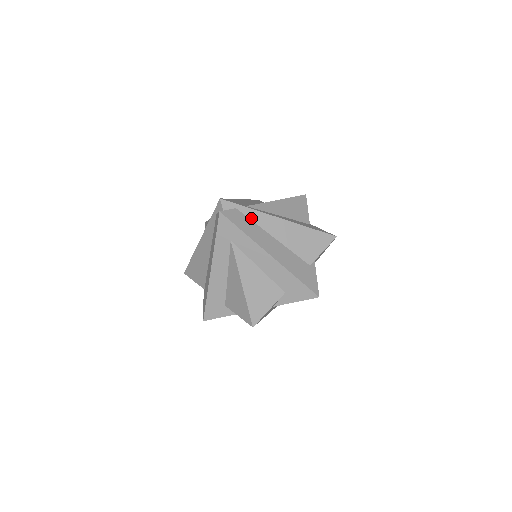
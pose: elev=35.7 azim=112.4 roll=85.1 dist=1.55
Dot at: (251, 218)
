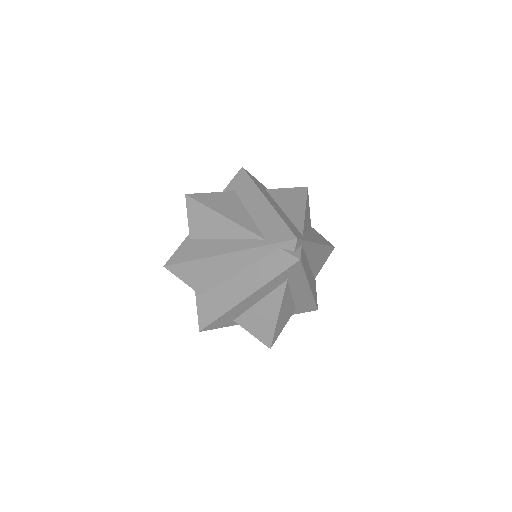
Dot at: (305, 251)
